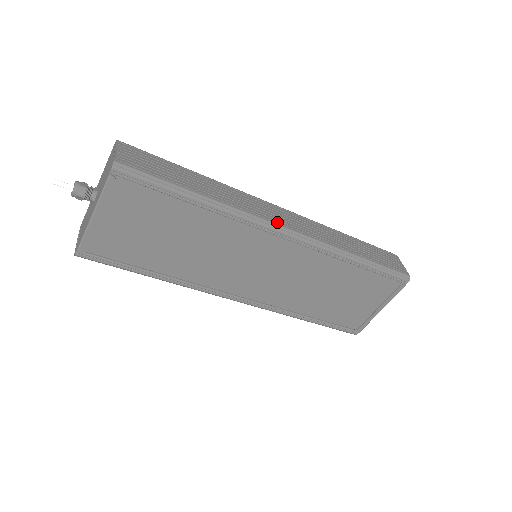
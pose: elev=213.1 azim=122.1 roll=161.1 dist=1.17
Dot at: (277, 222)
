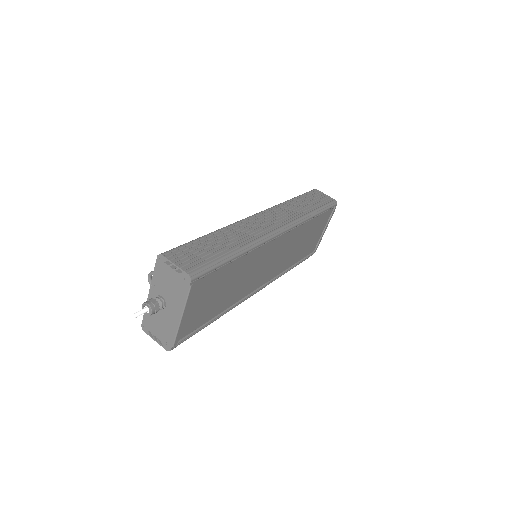
Dot at: (272, 230)
